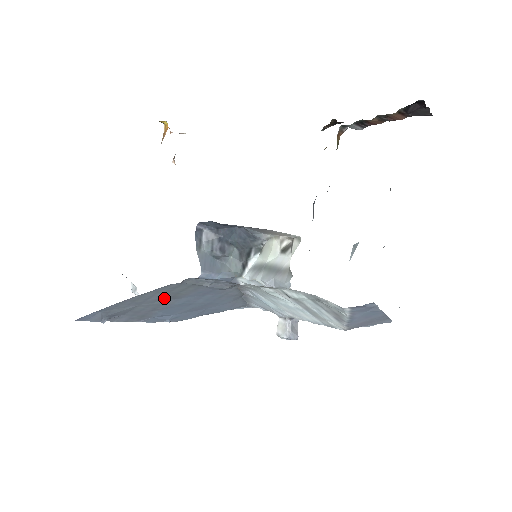
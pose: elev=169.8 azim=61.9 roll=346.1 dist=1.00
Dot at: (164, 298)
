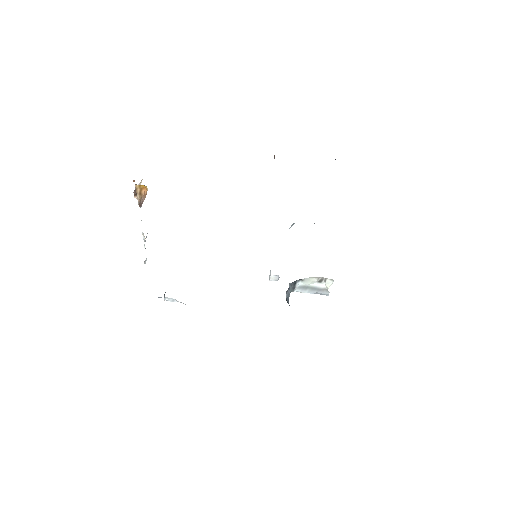
Dot at: occluded
